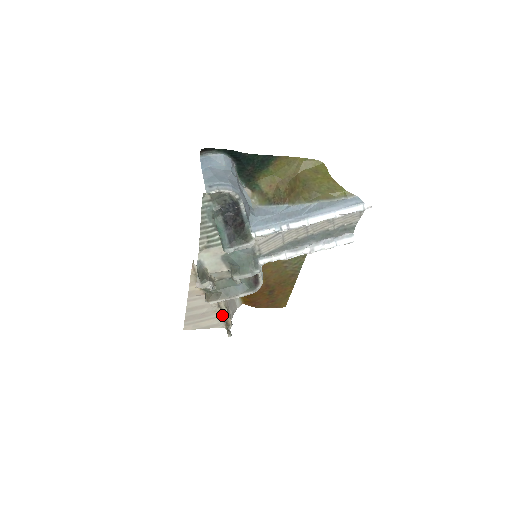
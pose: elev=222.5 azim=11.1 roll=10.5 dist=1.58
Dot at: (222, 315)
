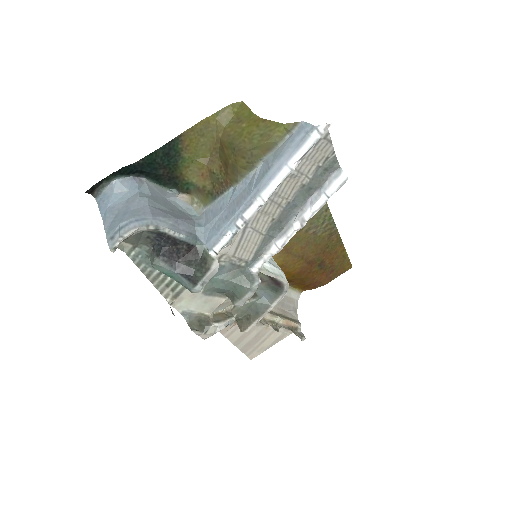
Dot at: (274, 329)
